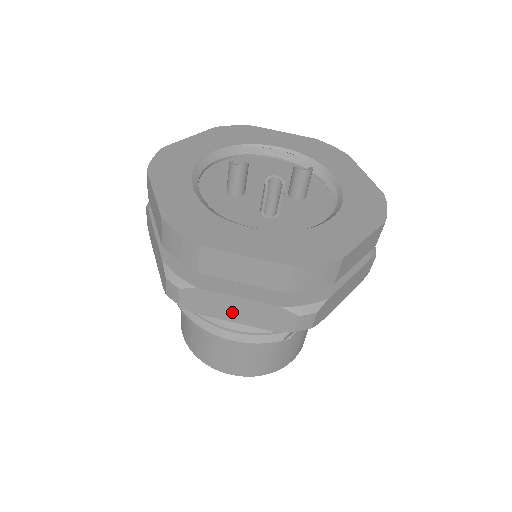
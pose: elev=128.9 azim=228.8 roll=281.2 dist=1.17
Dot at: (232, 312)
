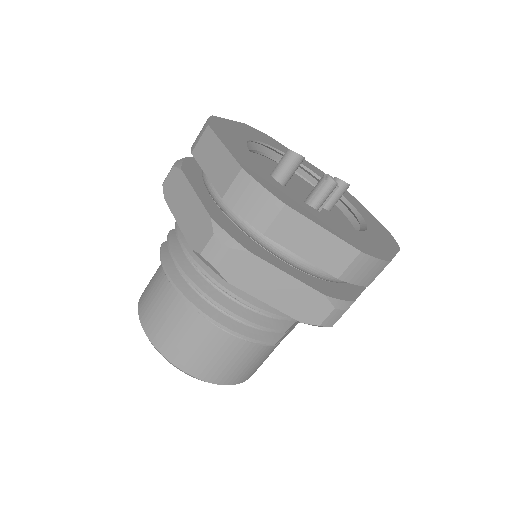
Dot at: (270, 289)
